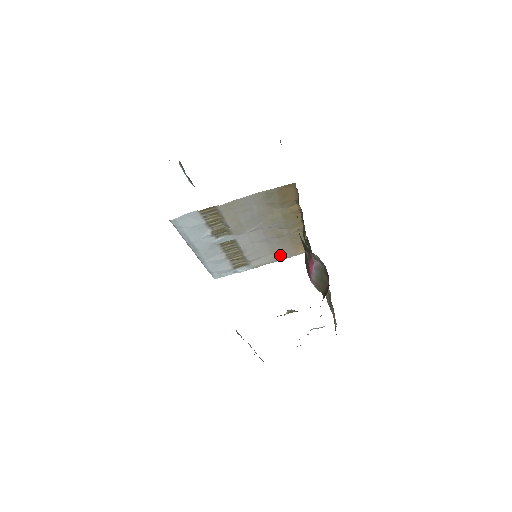
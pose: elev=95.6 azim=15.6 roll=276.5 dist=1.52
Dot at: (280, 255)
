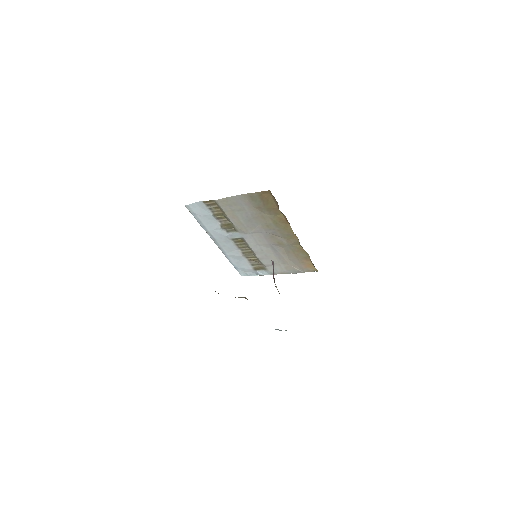
Dot at: (291, 267)
